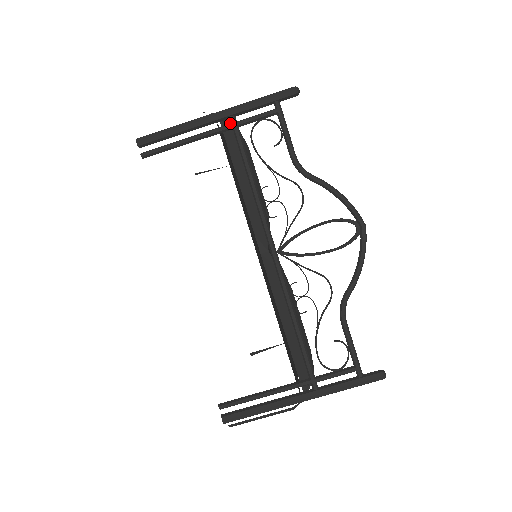
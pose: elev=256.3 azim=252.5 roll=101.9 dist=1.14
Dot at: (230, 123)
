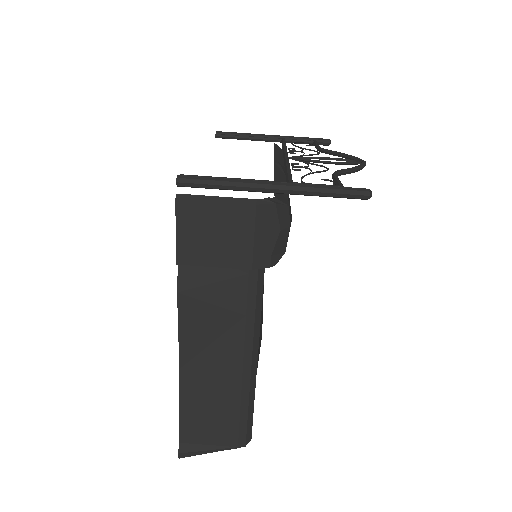
Dot at: (280, 148)
